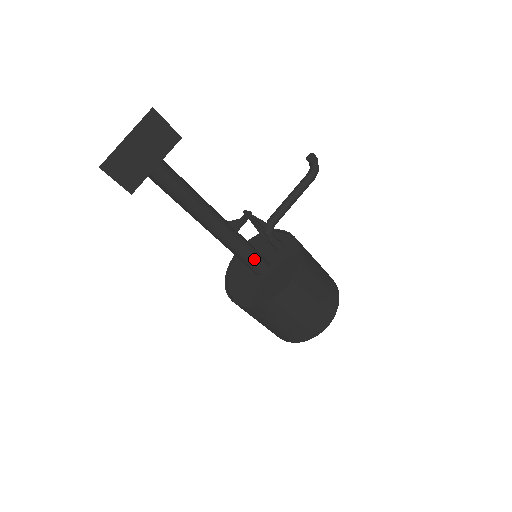
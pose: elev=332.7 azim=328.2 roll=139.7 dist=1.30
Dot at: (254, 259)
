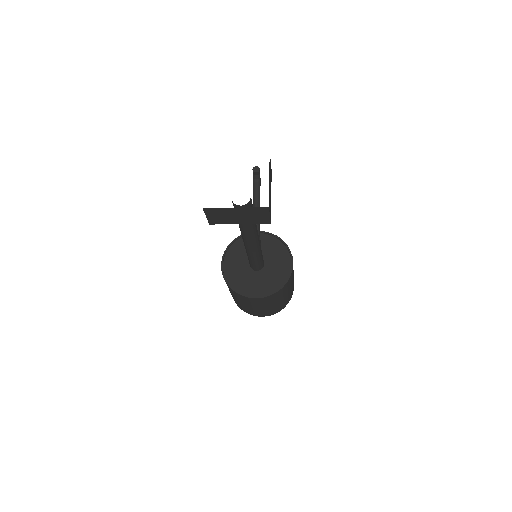
Dot at: (262, 257)
